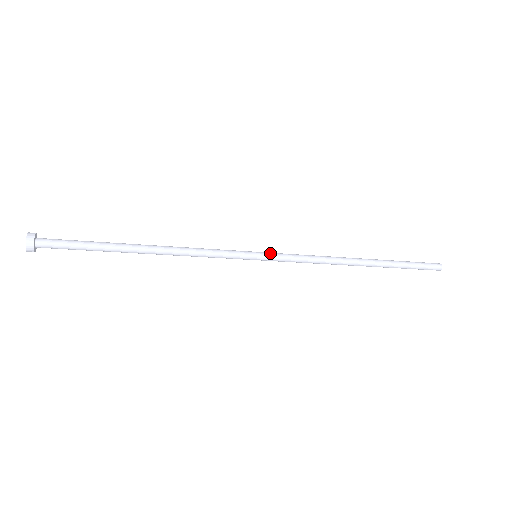
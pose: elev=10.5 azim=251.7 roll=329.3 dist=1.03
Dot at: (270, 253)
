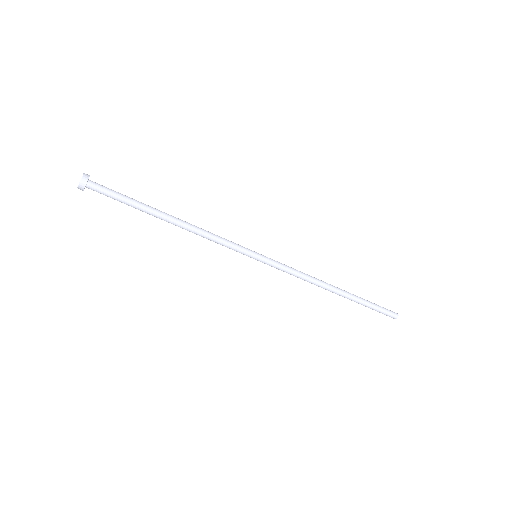
Dot at: occluded
